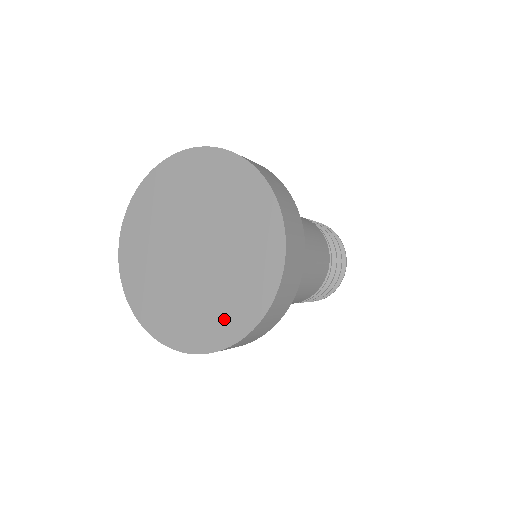
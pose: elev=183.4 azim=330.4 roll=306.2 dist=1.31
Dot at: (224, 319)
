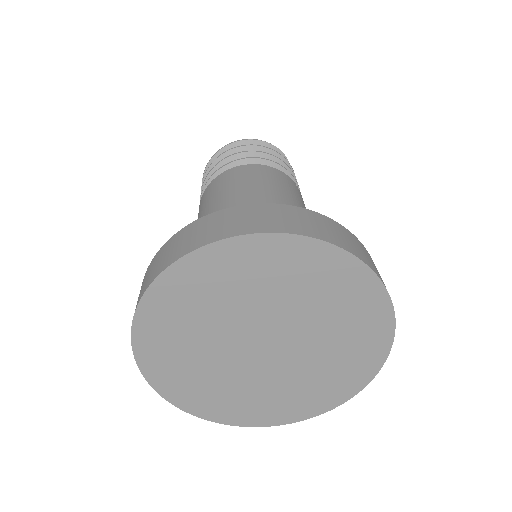
Dot at: (228, 406)
